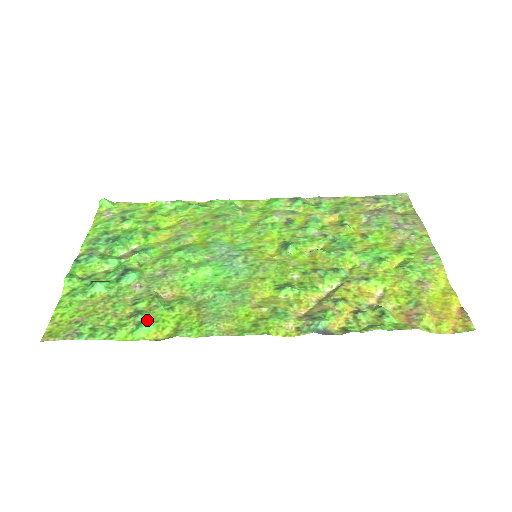
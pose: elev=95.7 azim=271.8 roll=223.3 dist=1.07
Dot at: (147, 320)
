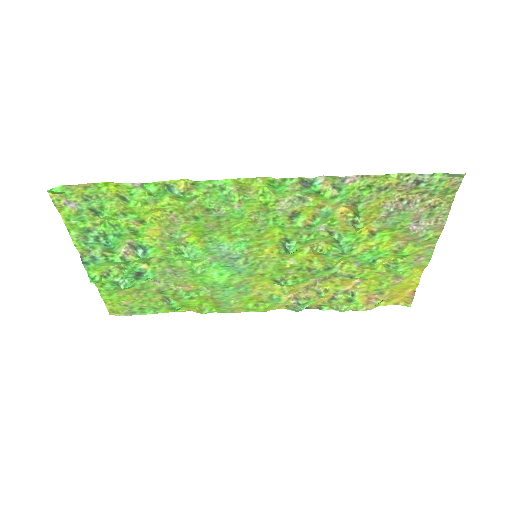
Dot at: (178, 307)
